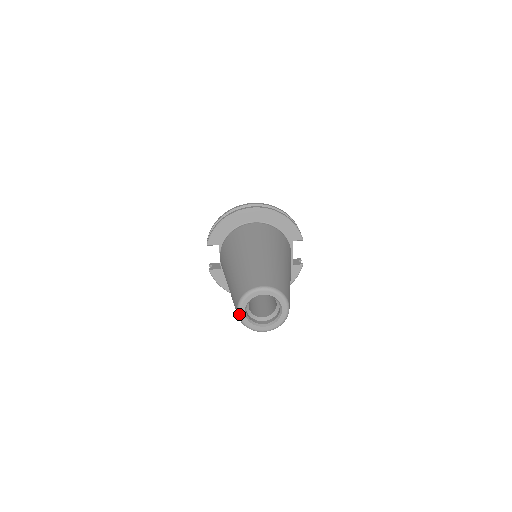
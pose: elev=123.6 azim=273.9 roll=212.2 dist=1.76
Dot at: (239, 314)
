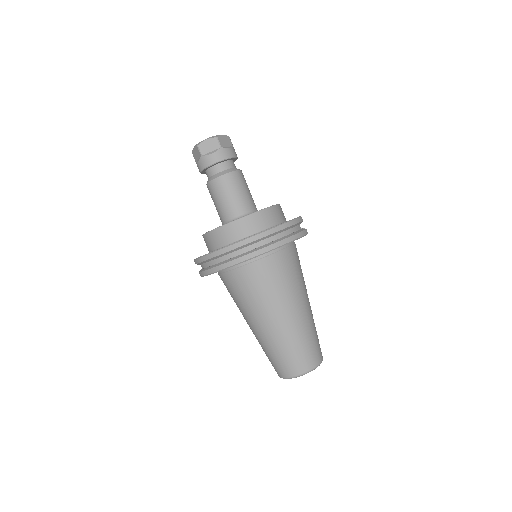
Dot at: occluded
